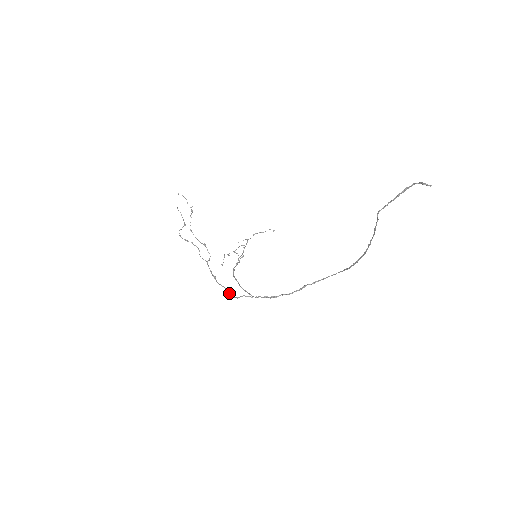
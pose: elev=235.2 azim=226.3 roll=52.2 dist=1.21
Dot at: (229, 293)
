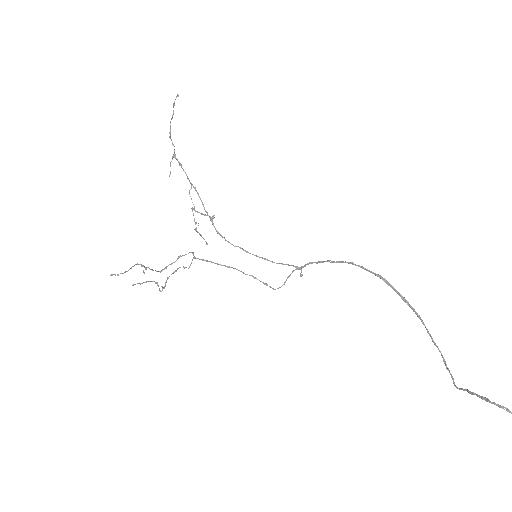
Dot at: occluded
